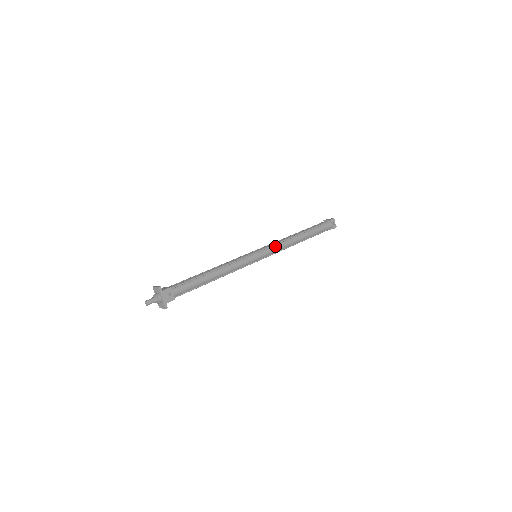
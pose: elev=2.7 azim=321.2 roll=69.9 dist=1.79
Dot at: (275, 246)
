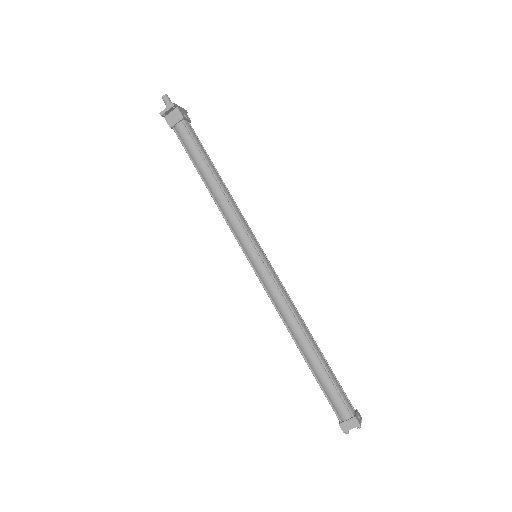
Dot at: (281, 285)
